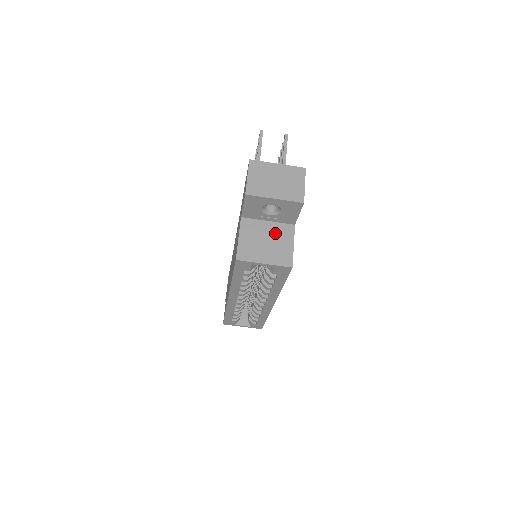
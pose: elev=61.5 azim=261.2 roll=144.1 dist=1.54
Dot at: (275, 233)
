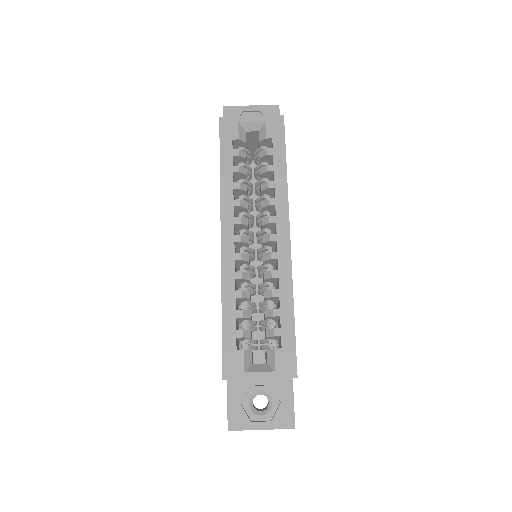
Dot at: occluded
